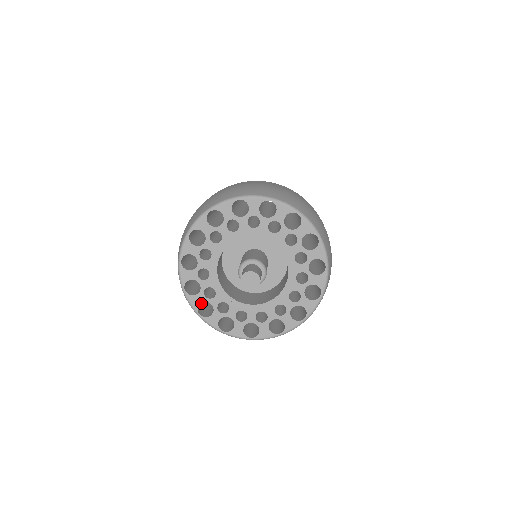
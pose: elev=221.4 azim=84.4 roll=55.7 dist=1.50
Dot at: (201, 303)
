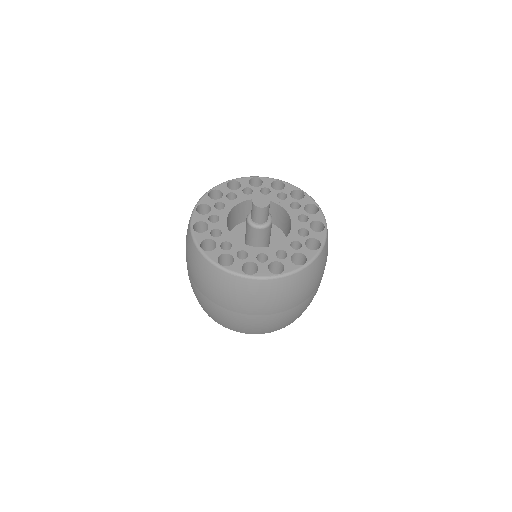
Dot at: occluded
